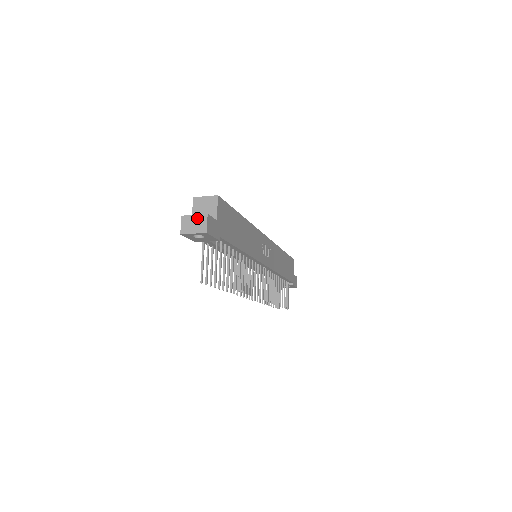
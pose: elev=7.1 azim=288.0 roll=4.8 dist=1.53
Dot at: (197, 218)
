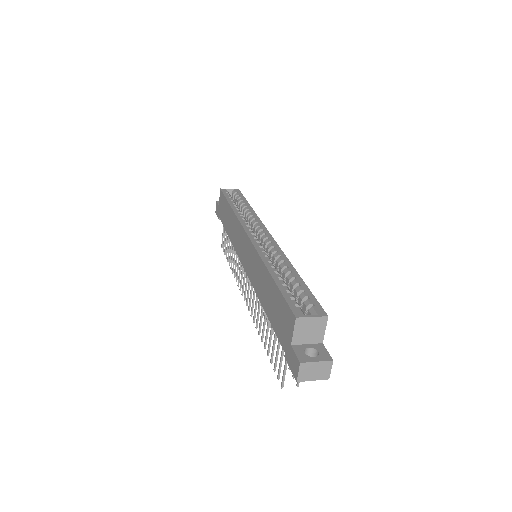
Dot at: (320, 365)
